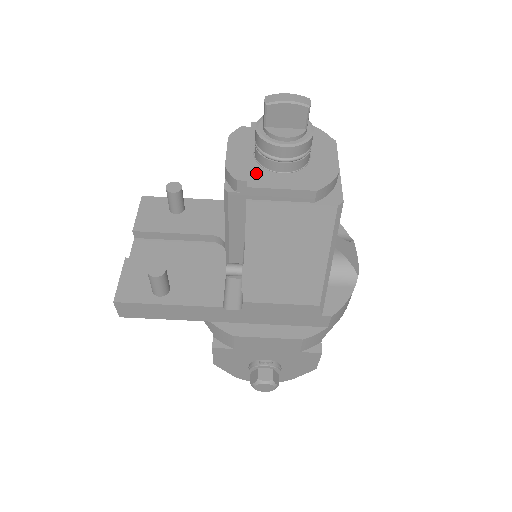
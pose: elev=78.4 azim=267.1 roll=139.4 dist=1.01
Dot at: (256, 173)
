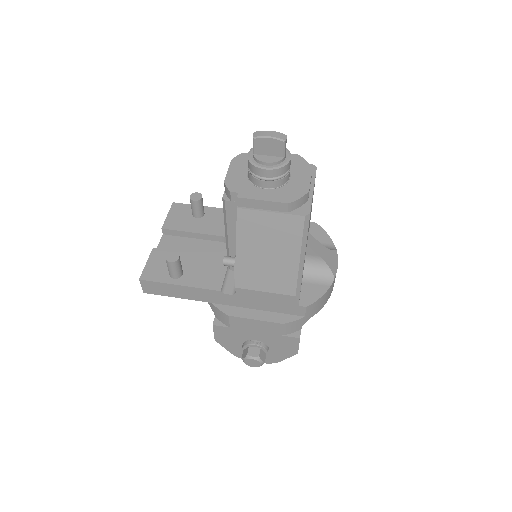
Dot at: (246, 188)
